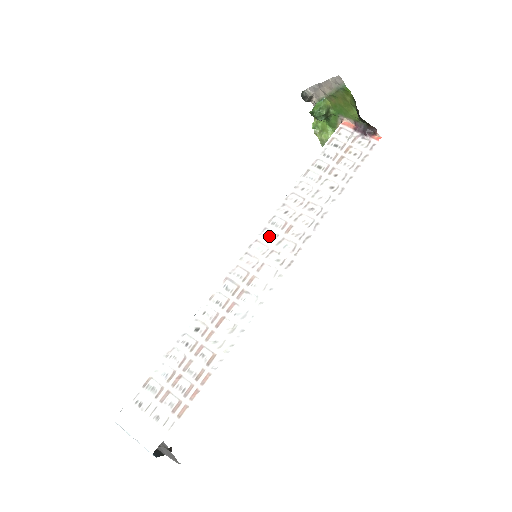
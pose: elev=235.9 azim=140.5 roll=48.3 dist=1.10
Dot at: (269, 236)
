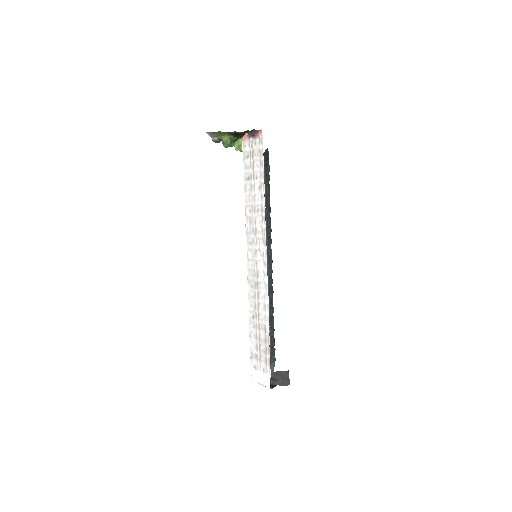
Dot at: (251, 242)
